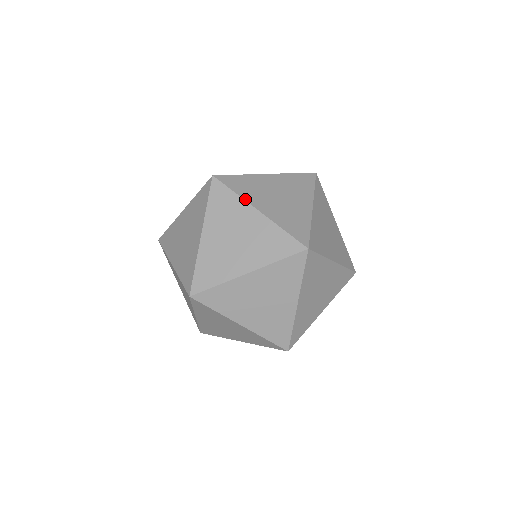
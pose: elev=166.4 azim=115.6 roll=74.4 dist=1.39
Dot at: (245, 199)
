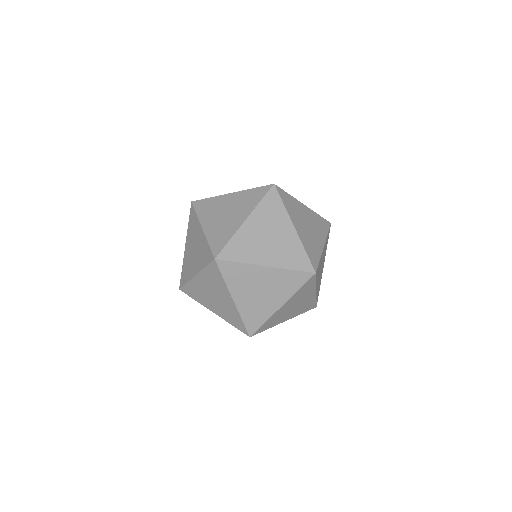
Dot at: (199, 219)
